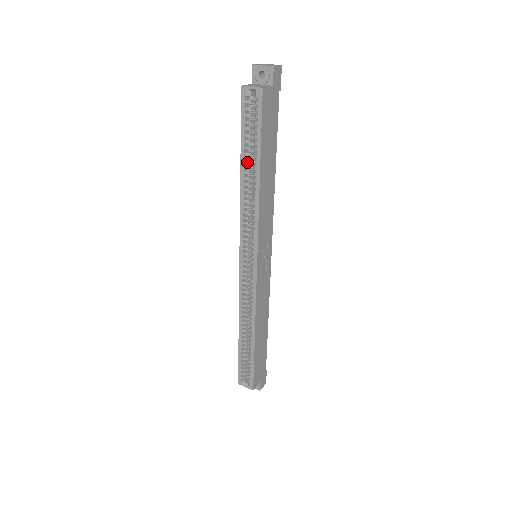
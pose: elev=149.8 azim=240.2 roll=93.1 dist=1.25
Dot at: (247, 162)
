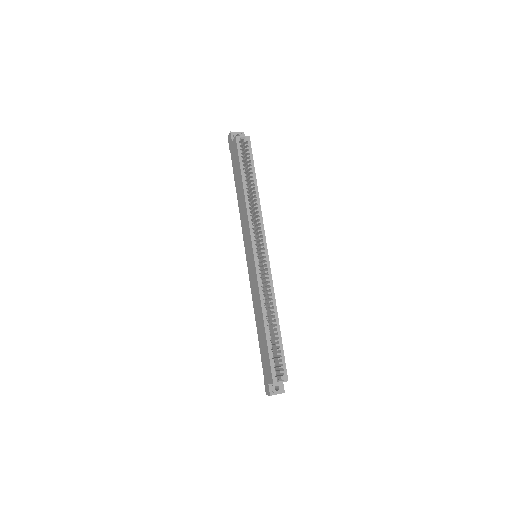
Dot at: (244, 183)
